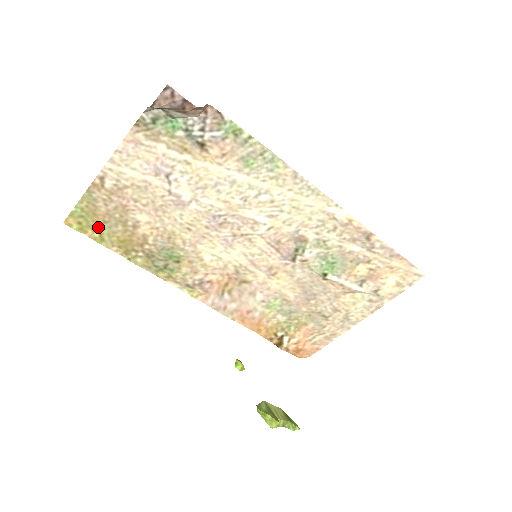
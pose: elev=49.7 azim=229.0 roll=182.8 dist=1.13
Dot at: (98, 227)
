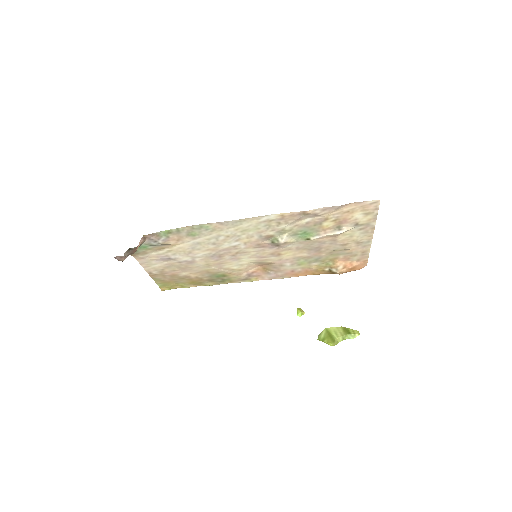
Dot at: (176, 284)
